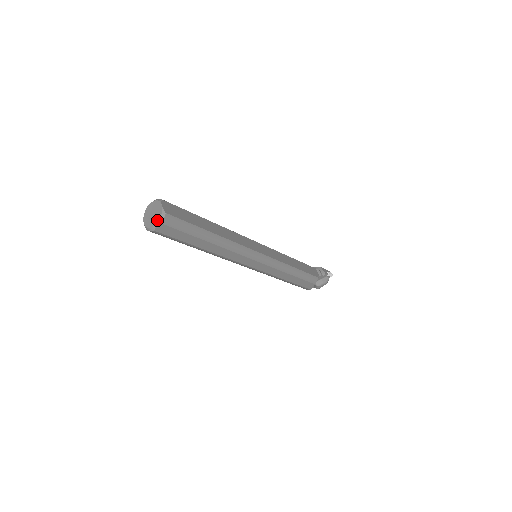
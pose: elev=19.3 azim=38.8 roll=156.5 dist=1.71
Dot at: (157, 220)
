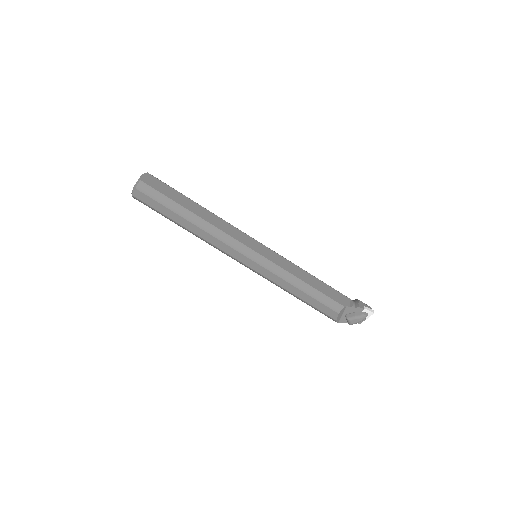
Dot at: (134, 186)
